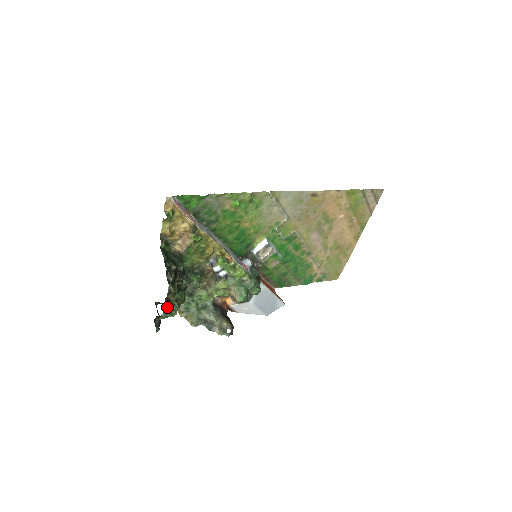
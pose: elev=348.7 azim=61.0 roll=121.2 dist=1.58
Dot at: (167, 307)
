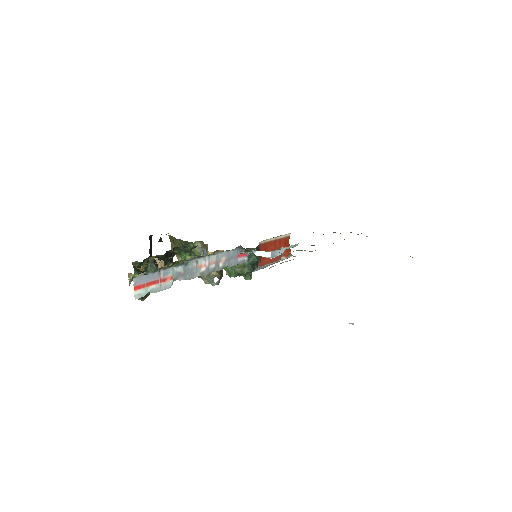
Dot at: occluded
